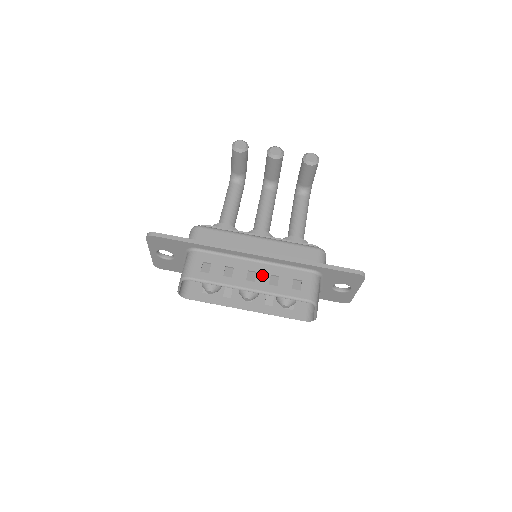
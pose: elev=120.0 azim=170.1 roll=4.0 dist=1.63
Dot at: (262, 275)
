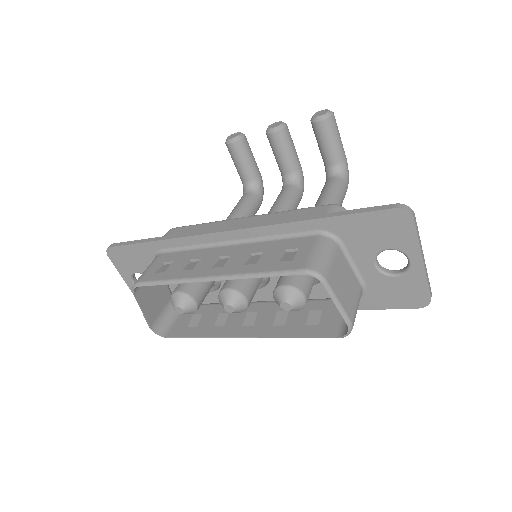
Dot at: (237, 257)
